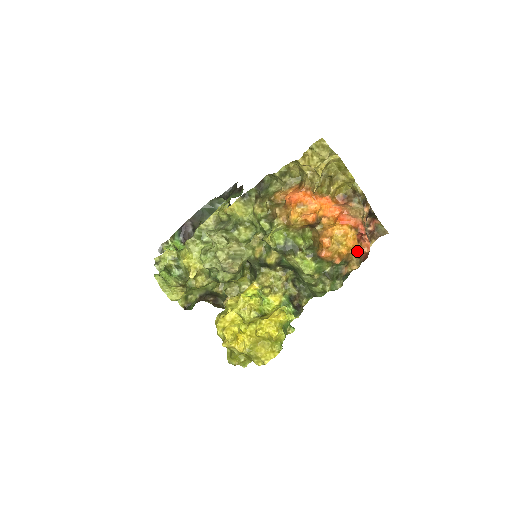
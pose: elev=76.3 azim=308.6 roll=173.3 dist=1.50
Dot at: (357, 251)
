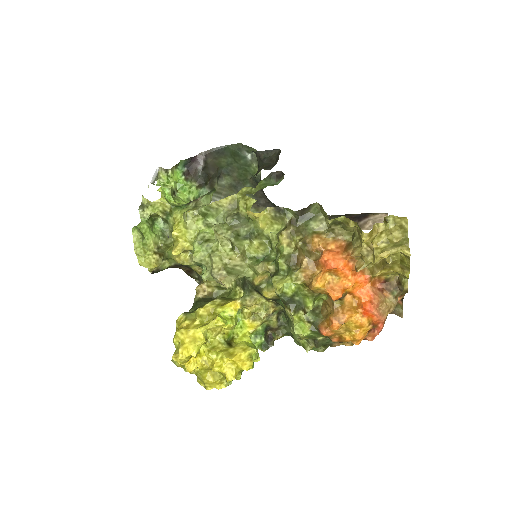
Dot at: occluded
